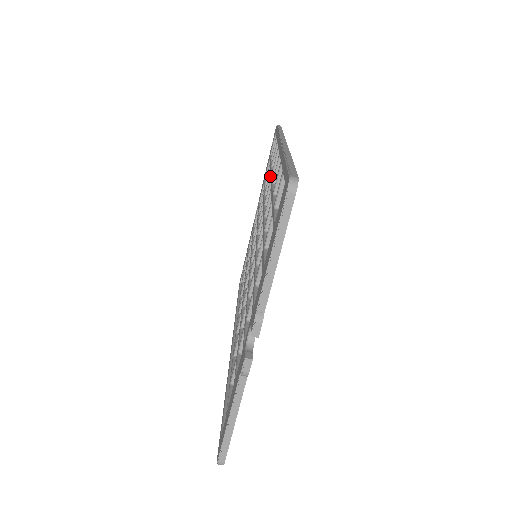
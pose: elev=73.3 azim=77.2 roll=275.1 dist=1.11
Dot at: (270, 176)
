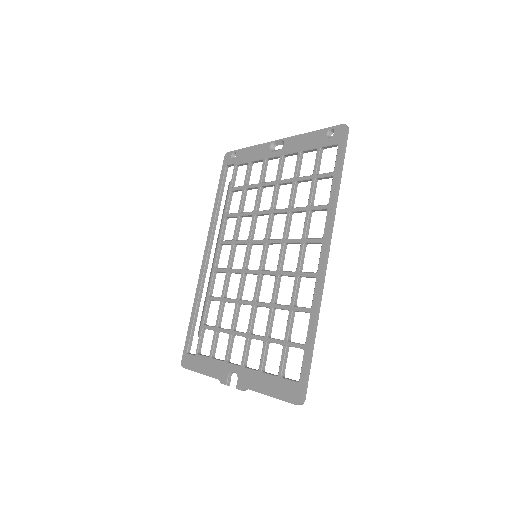
Dot at: (303, 233)
